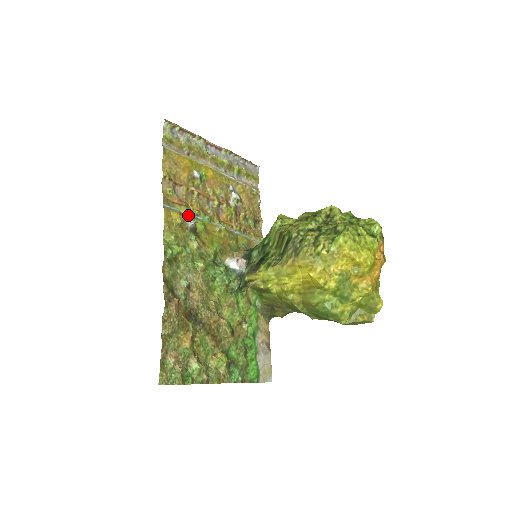
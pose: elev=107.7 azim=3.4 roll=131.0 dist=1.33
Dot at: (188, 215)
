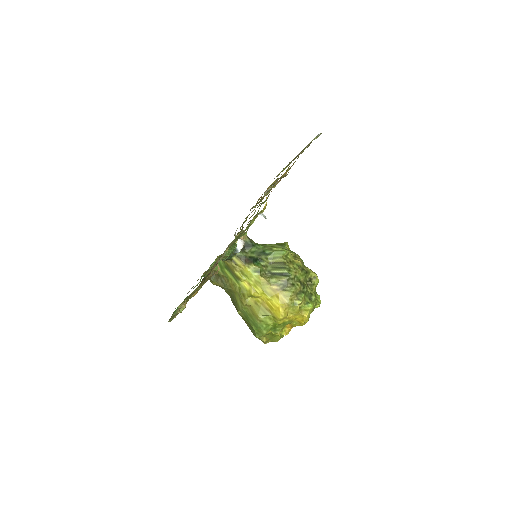
Dot at: (263, 203)
